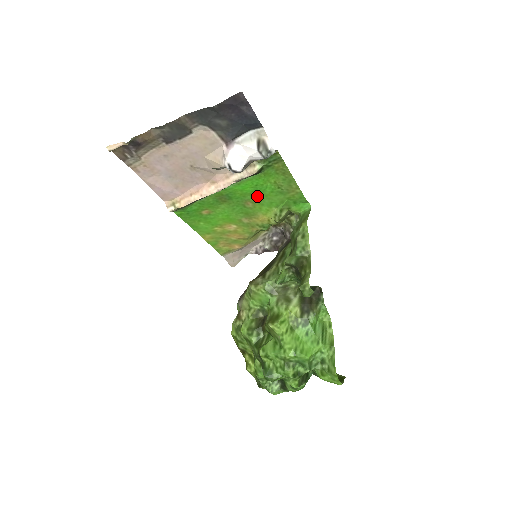
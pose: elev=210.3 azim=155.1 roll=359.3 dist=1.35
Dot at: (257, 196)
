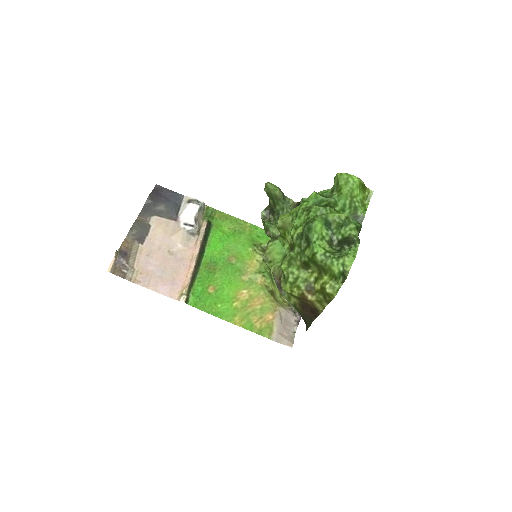
Dot at: (230, 248)
